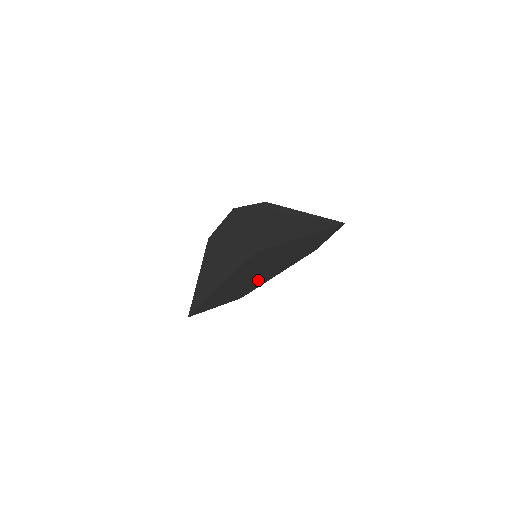
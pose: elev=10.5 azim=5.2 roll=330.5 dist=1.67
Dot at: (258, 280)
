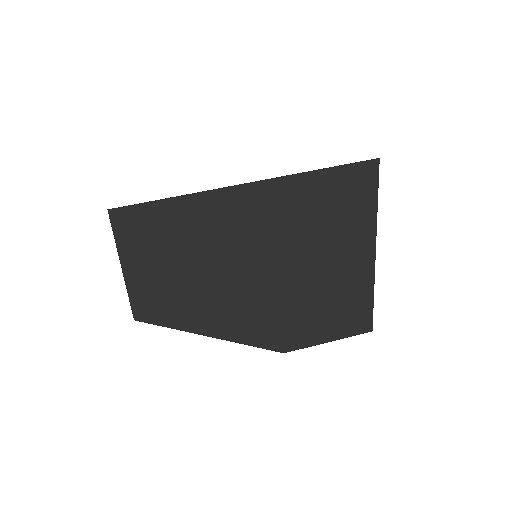
Dot at: (212, 295)
